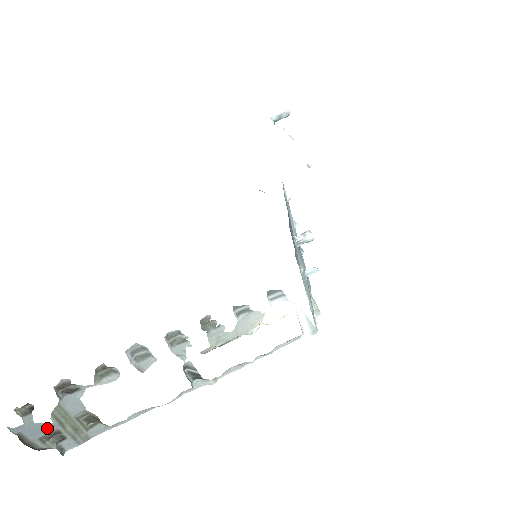
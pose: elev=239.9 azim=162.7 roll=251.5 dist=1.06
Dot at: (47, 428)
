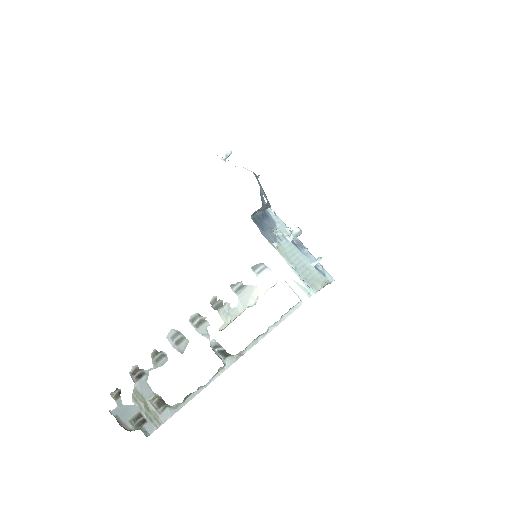
Dot at: (132, 410)
